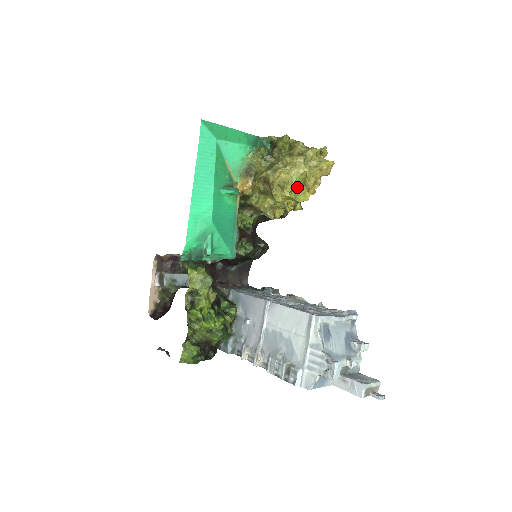
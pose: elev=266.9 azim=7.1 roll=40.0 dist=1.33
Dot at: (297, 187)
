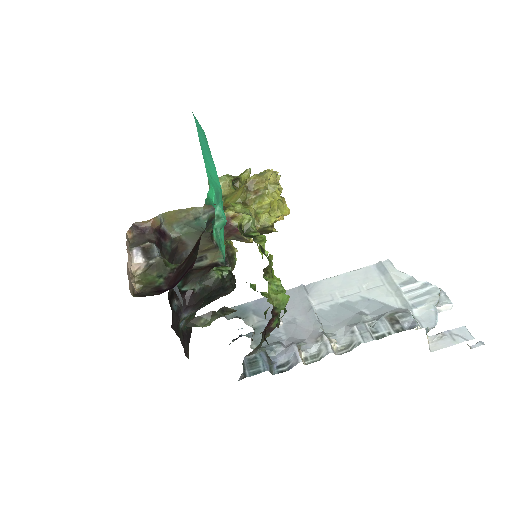
Dot at: occluded
